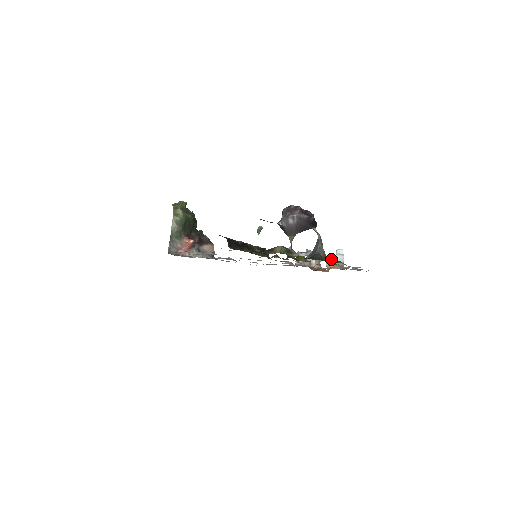
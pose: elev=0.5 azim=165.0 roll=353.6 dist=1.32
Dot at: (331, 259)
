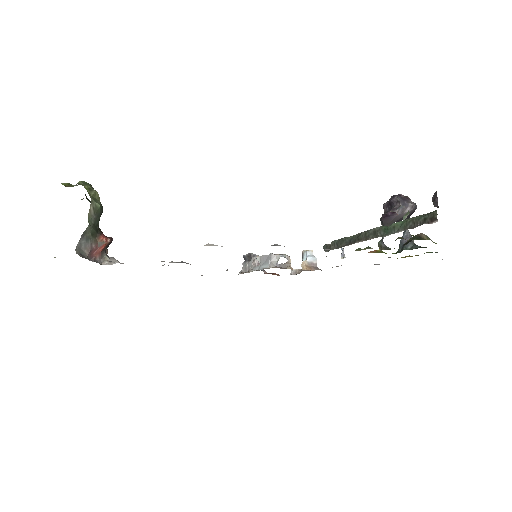
Dot at: (304, 261)
